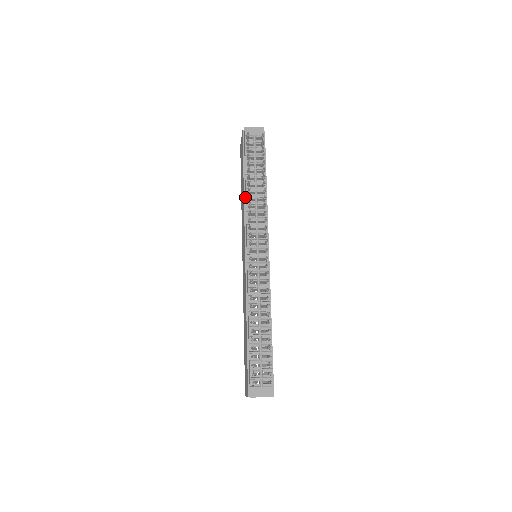
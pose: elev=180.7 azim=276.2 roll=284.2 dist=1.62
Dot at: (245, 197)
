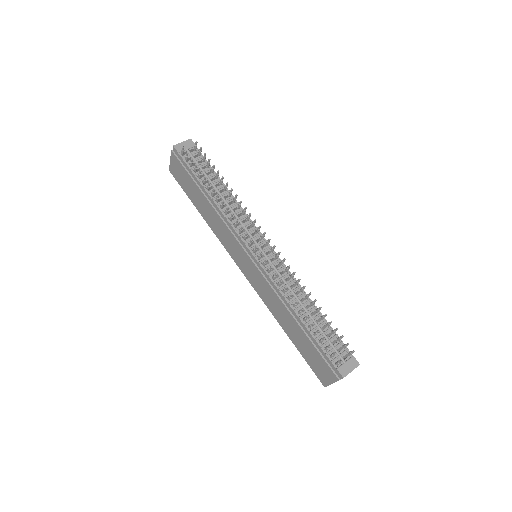
Dot at: (215, 207)
